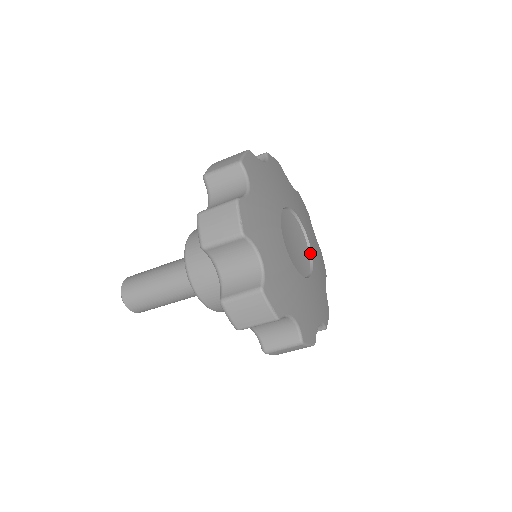
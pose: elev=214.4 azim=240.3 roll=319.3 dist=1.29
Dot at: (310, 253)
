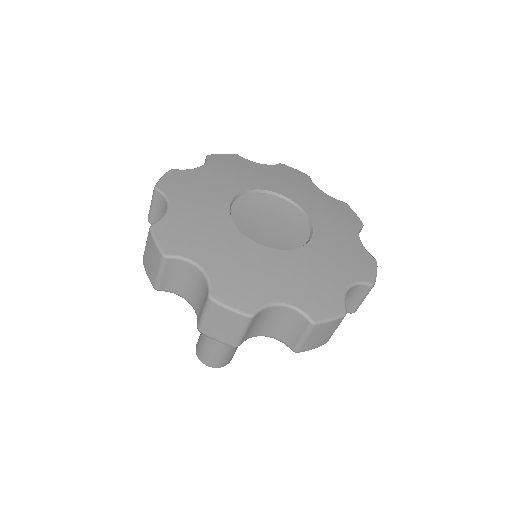
Dot at: (285, 198)
